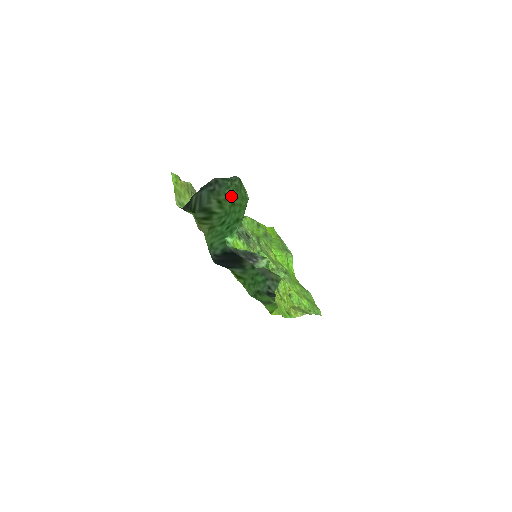
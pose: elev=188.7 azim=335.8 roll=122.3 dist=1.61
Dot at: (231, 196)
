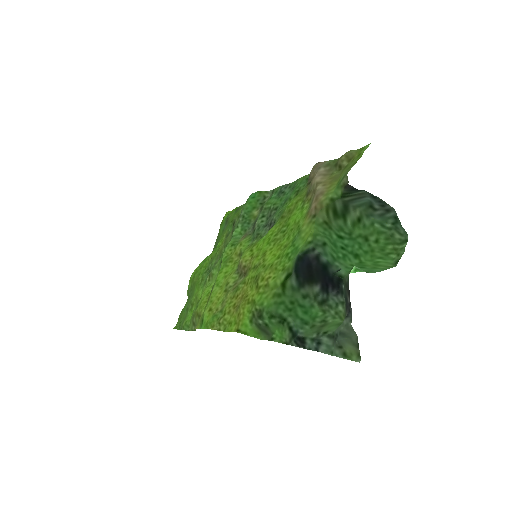
Dot at: (374, 233)
